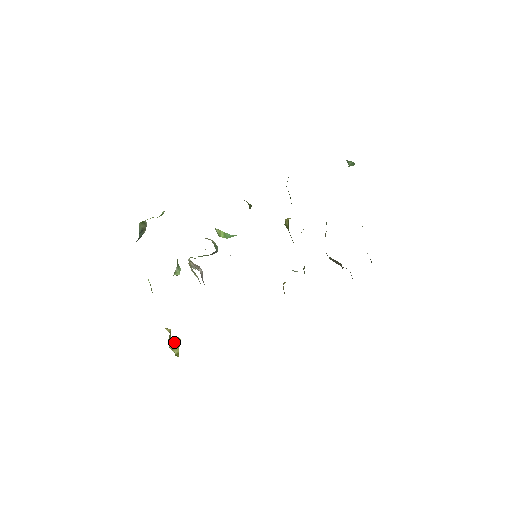
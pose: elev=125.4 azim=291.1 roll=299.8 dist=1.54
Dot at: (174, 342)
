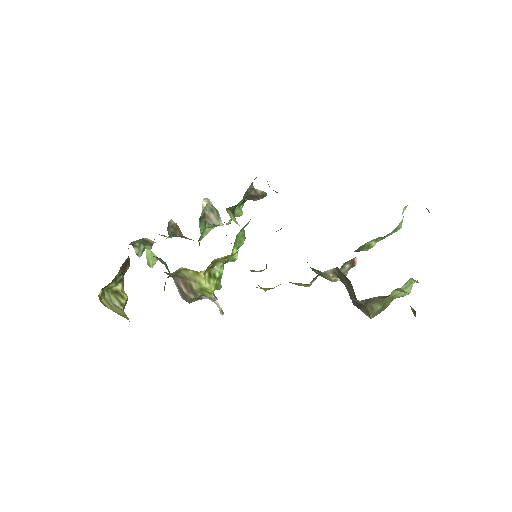
Dot at: (118, 309)
